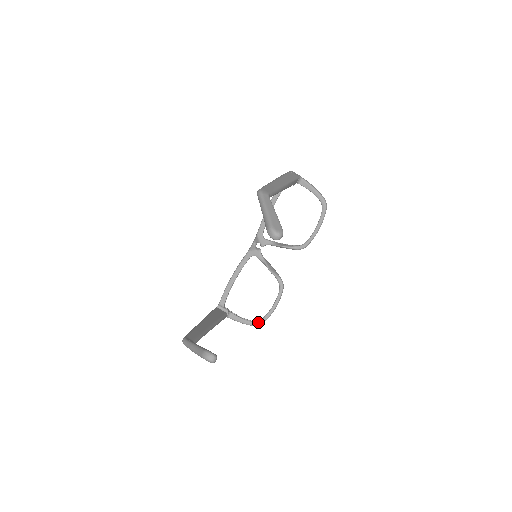
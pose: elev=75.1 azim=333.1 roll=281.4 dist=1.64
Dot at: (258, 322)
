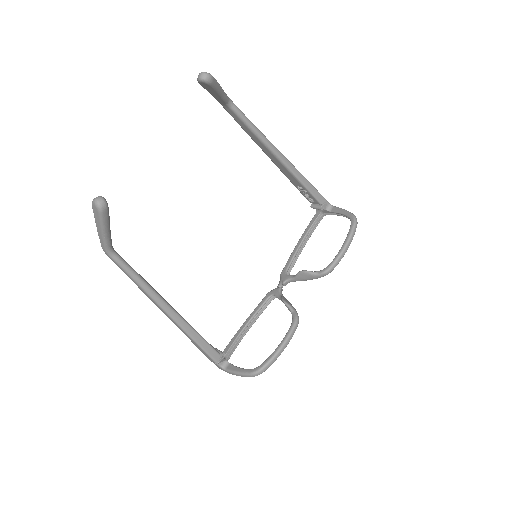
Dot at: (256, 367)
